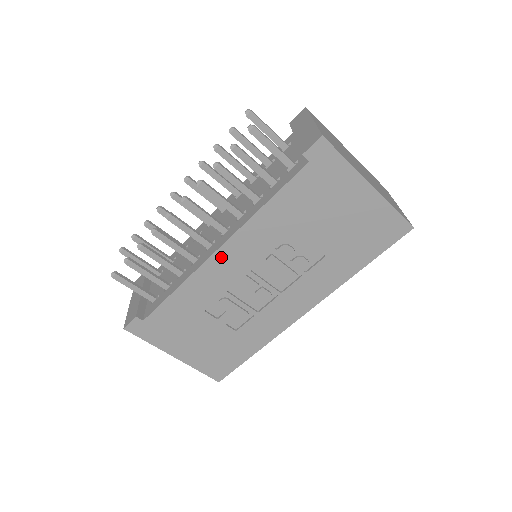
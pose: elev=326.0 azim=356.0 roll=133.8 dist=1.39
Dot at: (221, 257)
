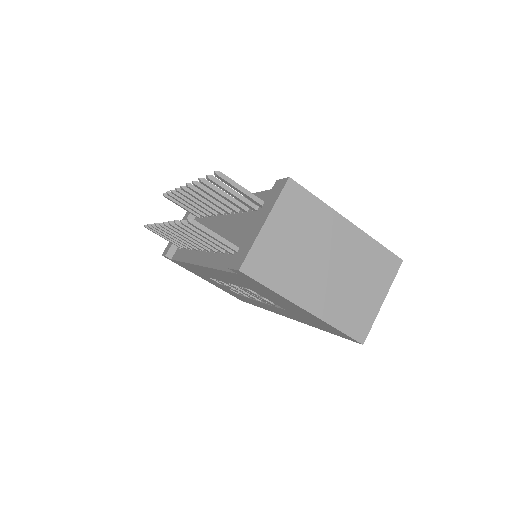
Dot at: (202, 268)
